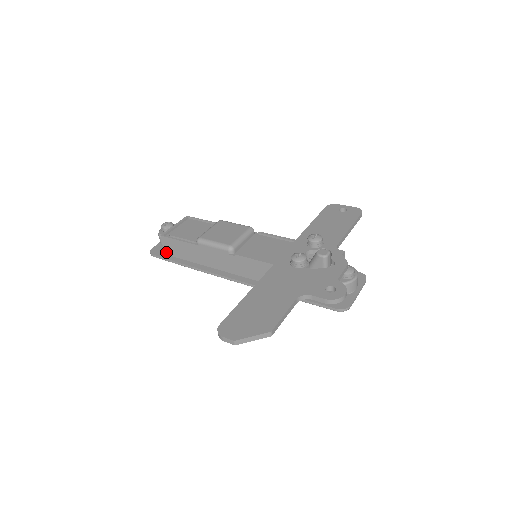
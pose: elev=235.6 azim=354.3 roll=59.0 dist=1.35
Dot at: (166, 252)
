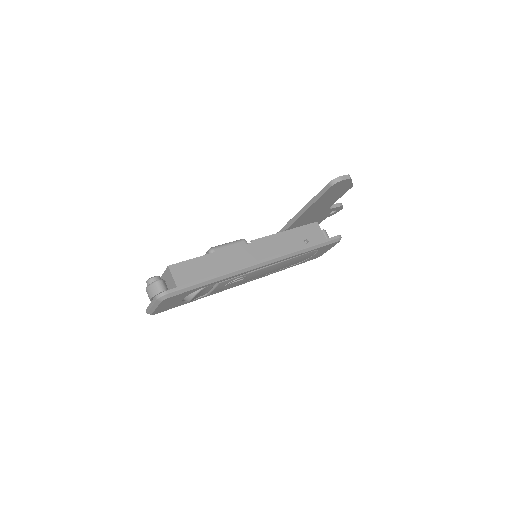
Dot at: (179, 284)
